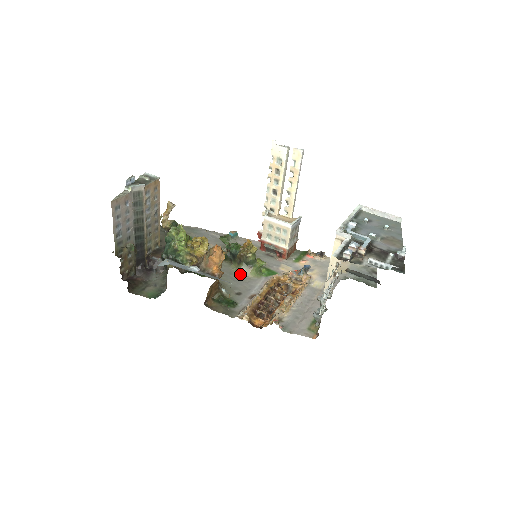
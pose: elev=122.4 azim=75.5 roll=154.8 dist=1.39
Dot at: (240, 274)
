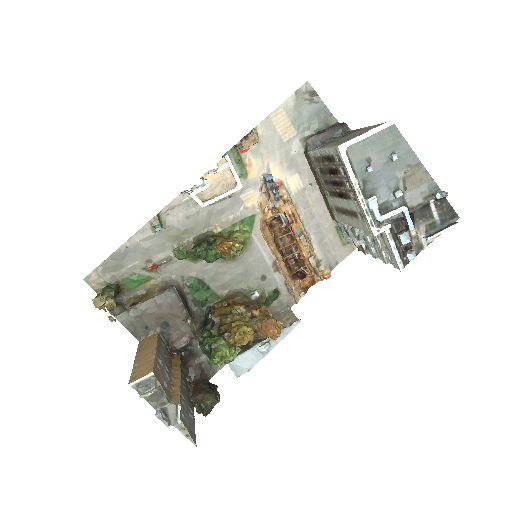
Dot at: (236, 259)
